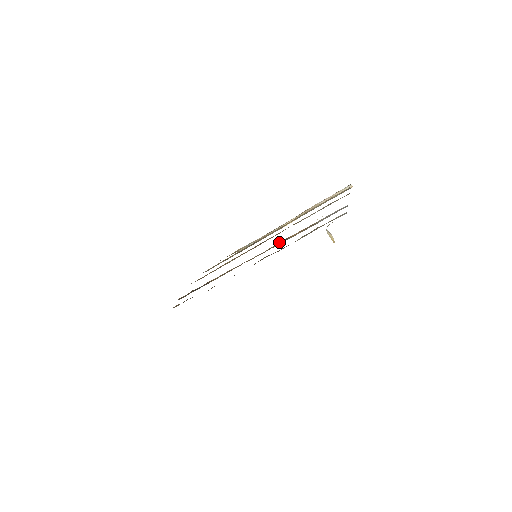
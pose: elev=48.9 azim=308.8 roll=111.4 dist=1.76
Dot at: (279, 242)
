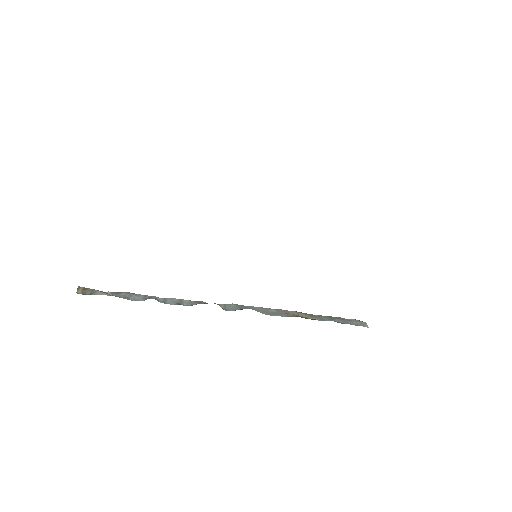
Dot at: occluded
